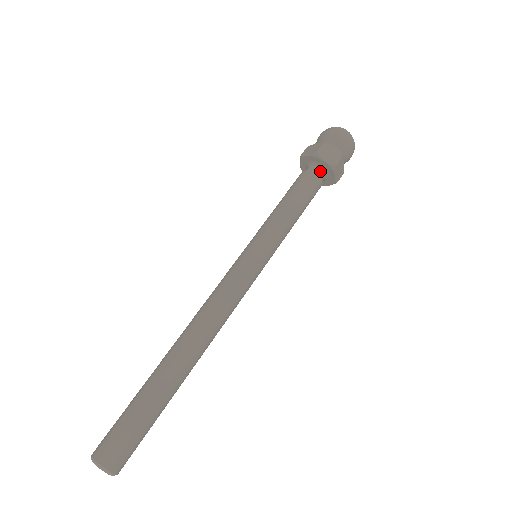
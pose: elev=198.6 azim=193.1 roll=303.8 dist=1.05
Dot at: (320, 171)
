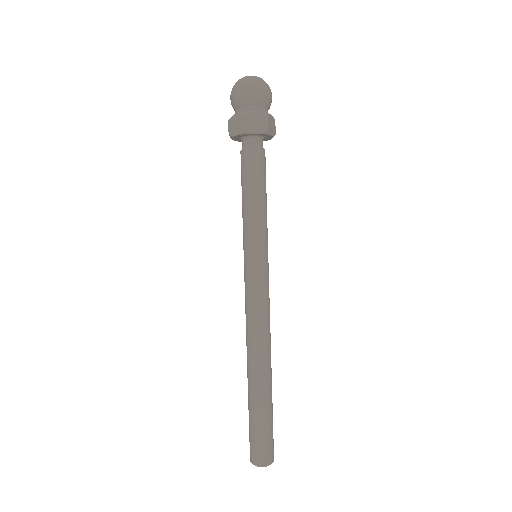
Dot at: occluded
